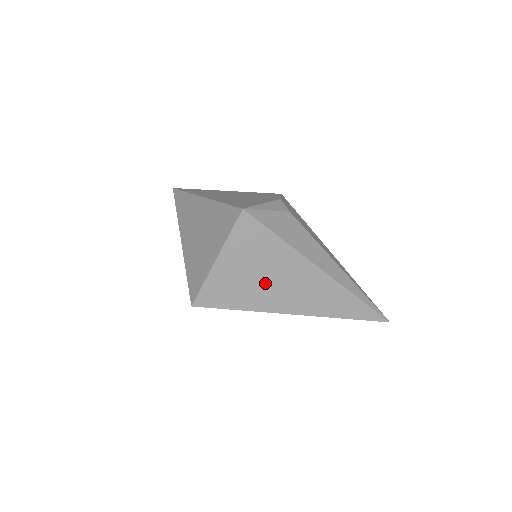
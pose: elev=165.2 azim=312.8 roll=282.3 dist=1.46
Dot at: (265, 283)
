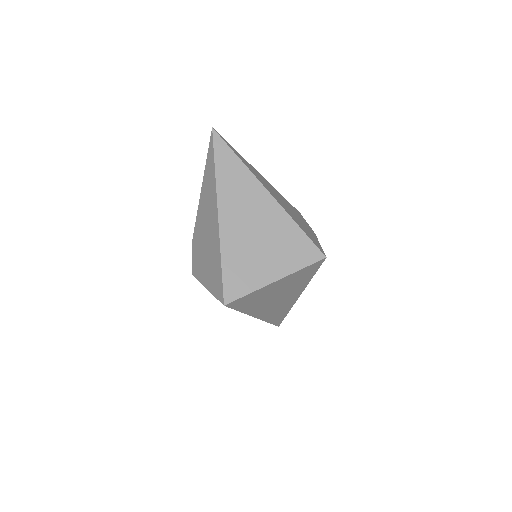
Dot at: (272, 299)
